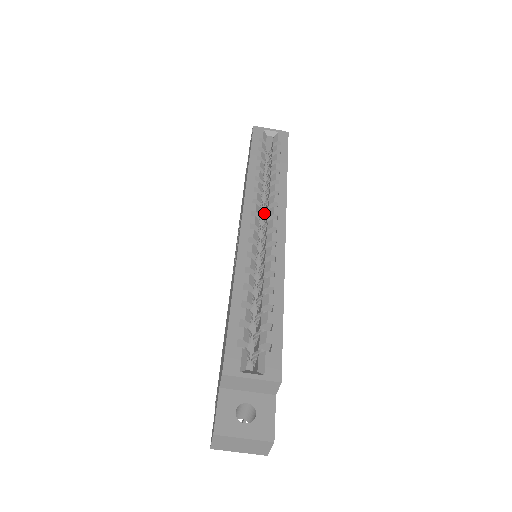
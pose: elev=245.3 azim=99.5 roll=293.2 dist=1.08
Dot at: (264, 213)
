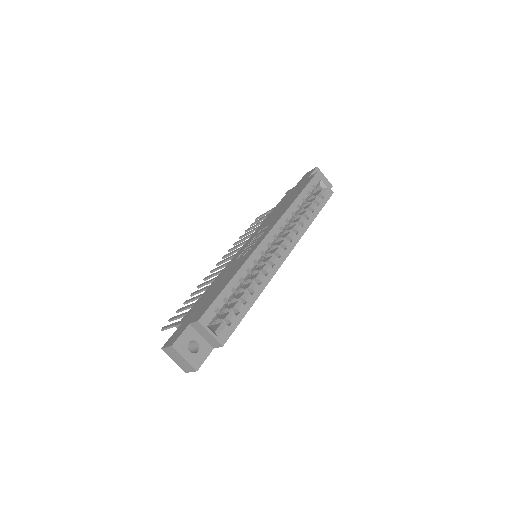
Dot at: (281, 237)
